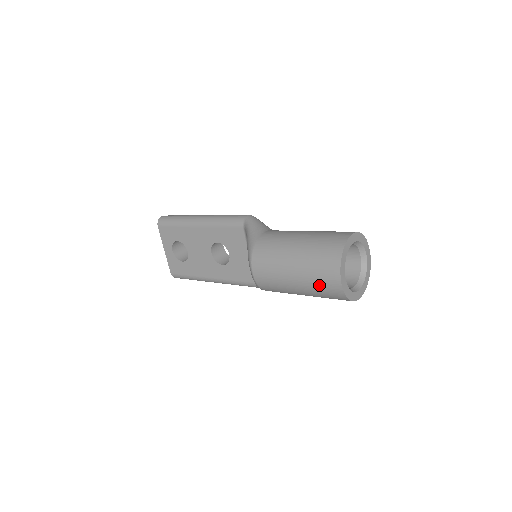
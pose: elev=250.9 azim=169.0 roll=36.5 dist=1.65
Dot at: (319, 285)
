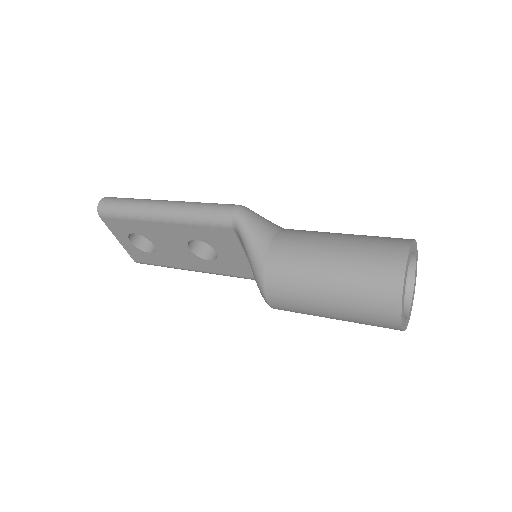
Dot at: (368, 323)
